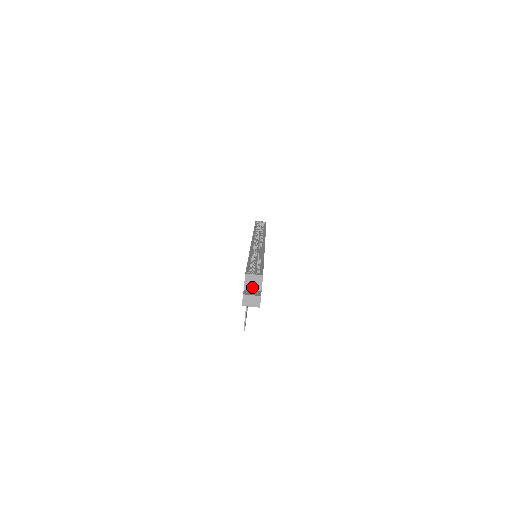
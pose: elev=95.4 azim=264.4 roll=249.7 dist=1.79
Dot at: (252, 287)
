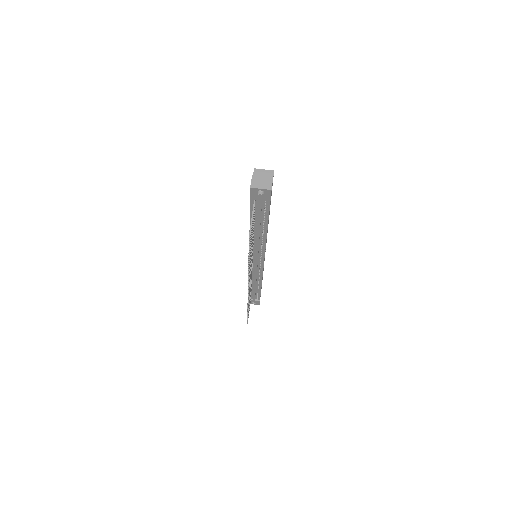
Dot at: occluded
